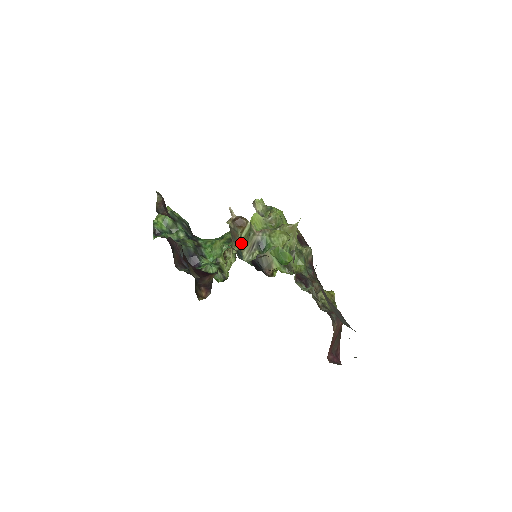
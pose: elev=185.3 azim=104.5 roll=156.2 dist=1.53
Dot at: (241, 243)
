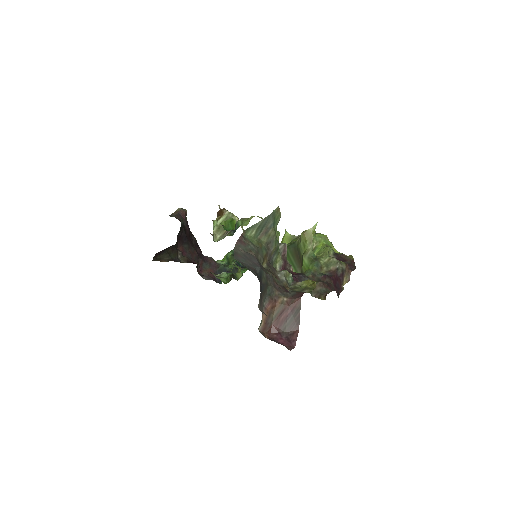
Dot at: (216, 228)
